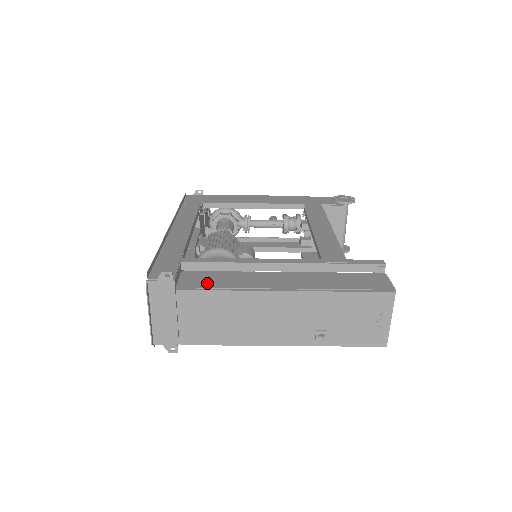
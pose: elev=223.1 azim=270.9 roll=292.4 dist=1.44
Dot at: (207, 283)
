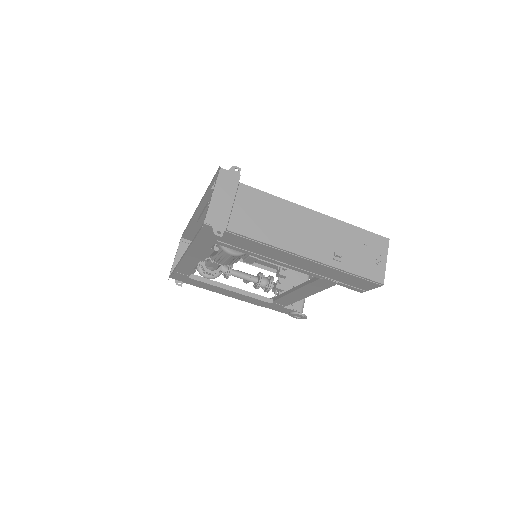
Dot at: occluded
